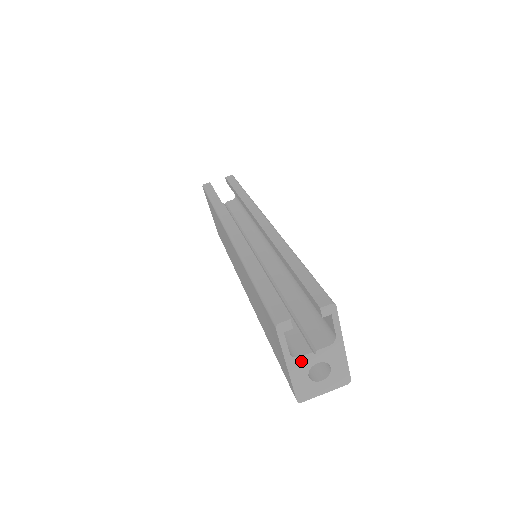
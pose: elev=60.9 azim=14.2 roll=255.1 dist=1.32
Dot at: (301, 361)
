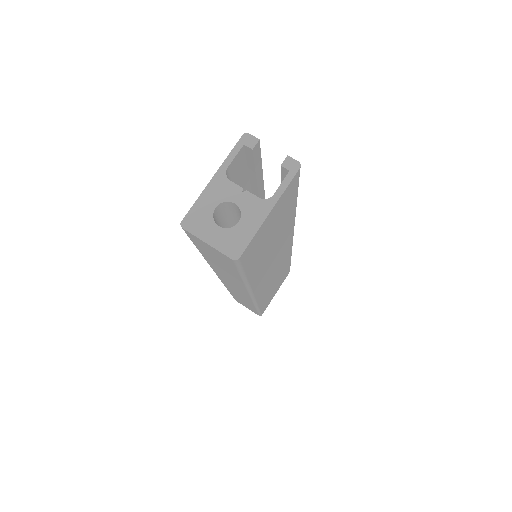
Dot at: (227, 186)
